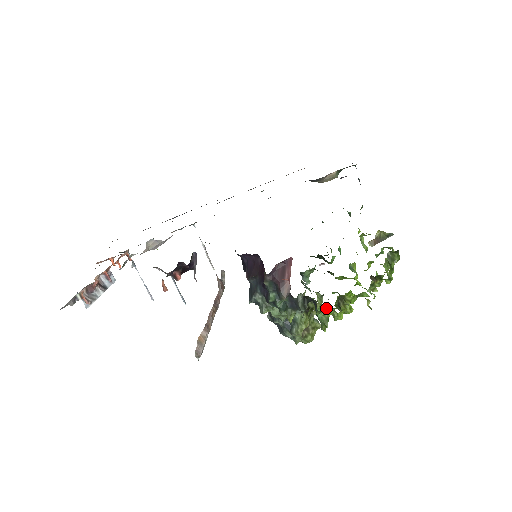
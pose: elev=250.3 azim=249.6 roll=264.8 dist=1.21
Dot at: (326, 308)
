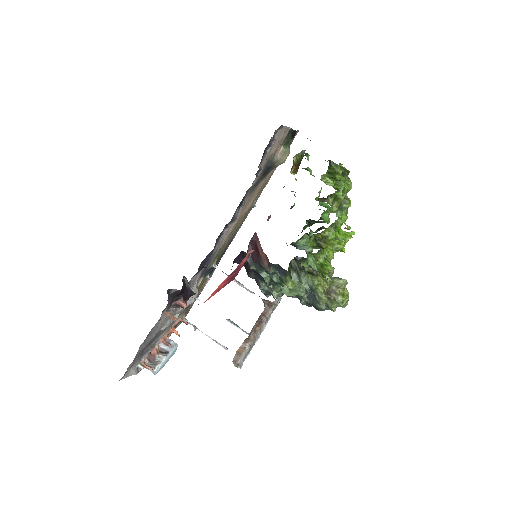
Dot at: (313, 256)
